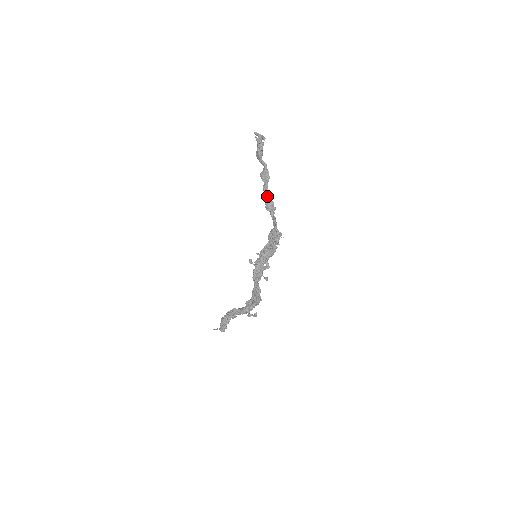
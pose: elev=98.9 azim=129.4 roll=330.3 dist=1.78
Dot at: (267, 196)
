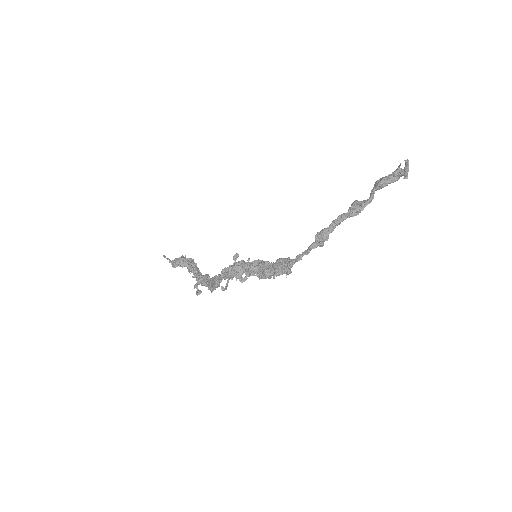
Dot at: (332, 226)
